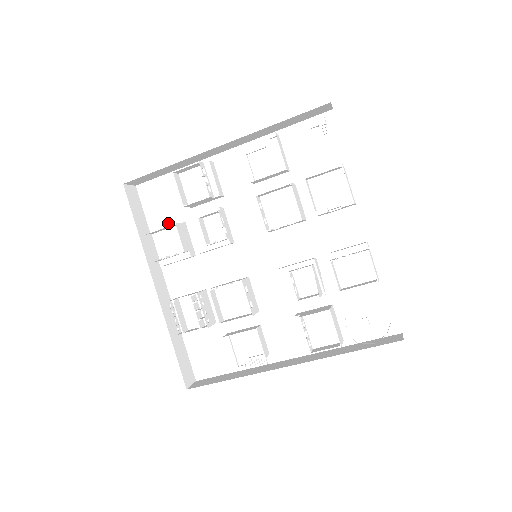
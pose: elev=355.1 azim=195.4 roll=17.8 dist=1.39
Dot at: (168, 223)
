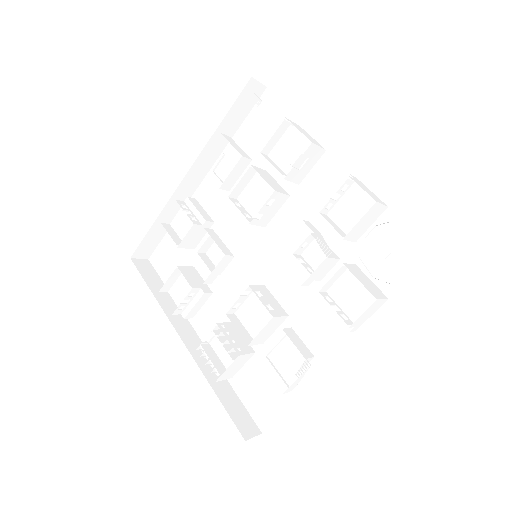
Dot at: occluded
